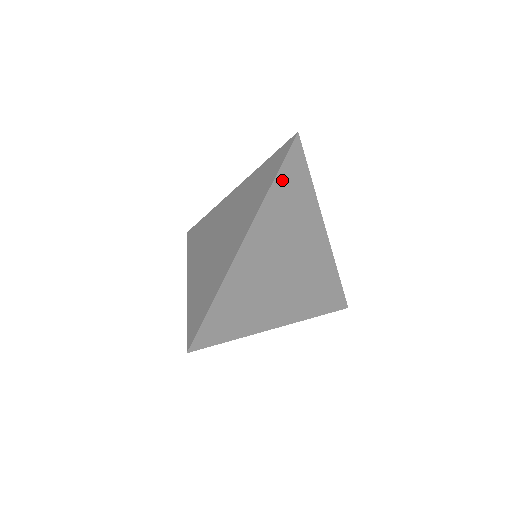
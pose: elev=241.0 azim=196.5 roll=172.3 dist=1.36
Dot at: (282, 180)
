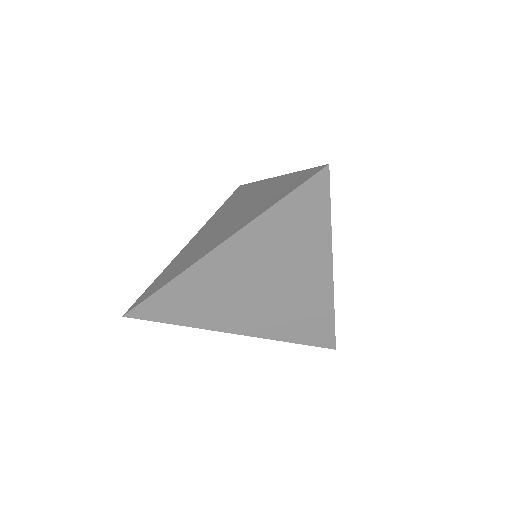
Dot at: (287, 207)
